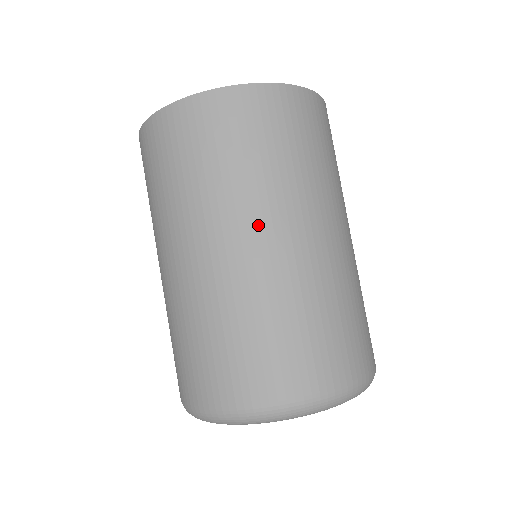
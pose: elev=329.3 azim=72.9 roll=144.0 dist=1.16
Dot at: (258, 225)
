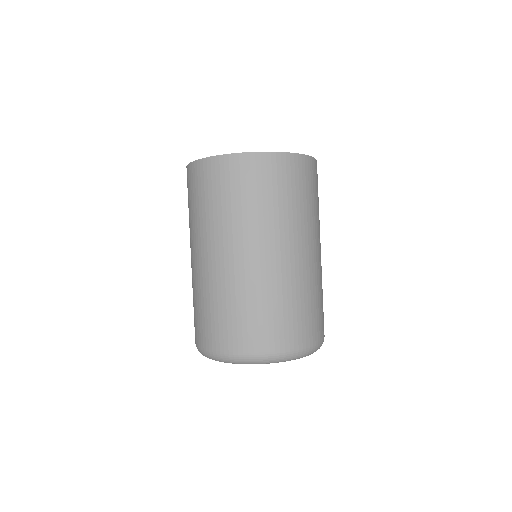
Dot at: (266, 244)
